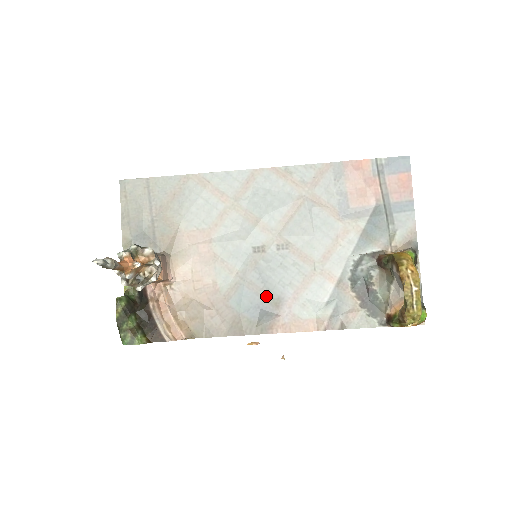
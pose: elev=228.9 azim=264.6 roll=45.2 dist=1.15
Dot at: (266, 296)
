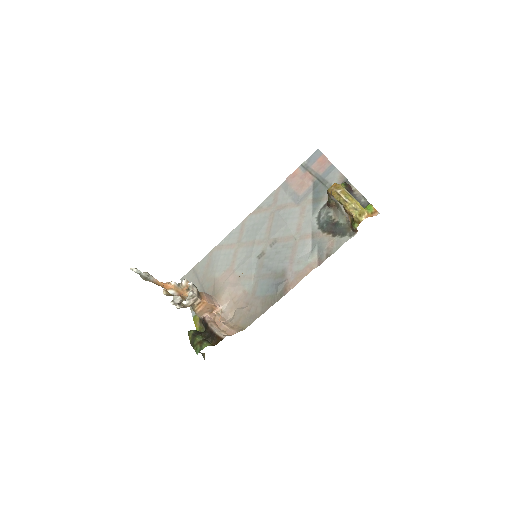
Dot at: (275, 275)
